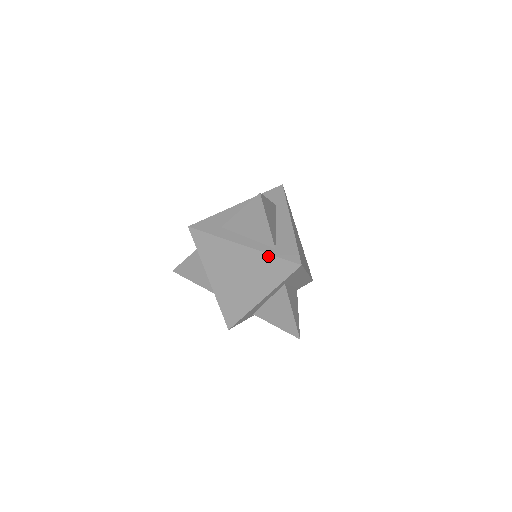
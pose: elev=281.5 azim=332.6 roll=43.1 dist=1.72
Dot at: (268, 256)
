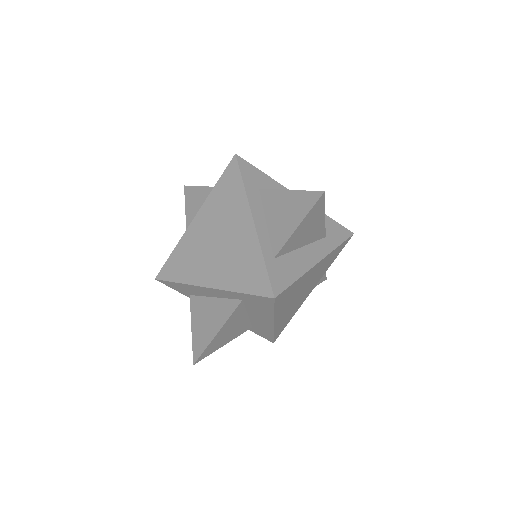
Dot at: (260, 255)
